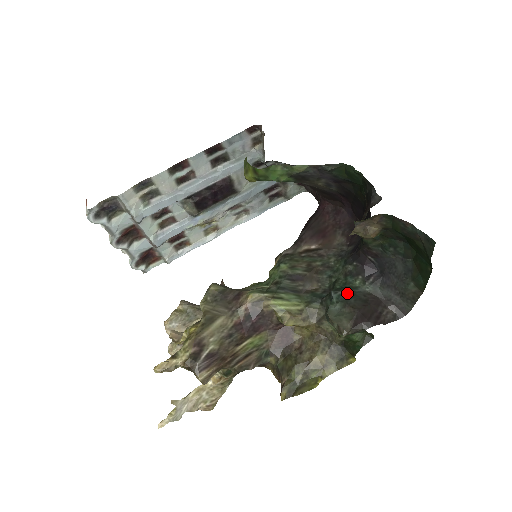
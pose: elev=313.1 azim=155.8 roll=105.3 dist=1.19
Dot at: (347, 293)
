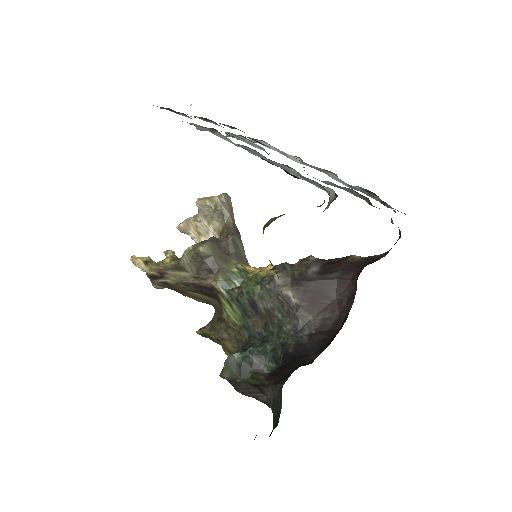
Dot at: (254, 362)
